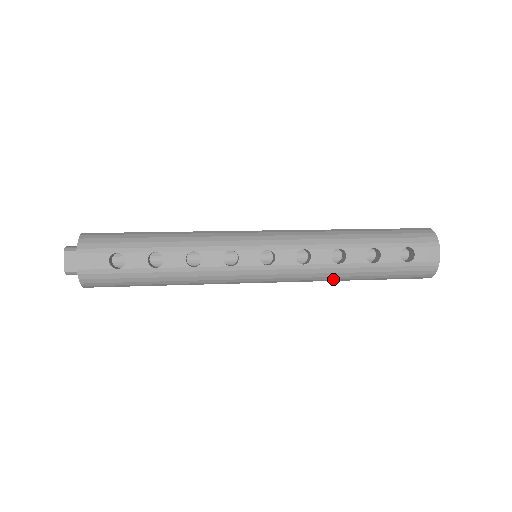
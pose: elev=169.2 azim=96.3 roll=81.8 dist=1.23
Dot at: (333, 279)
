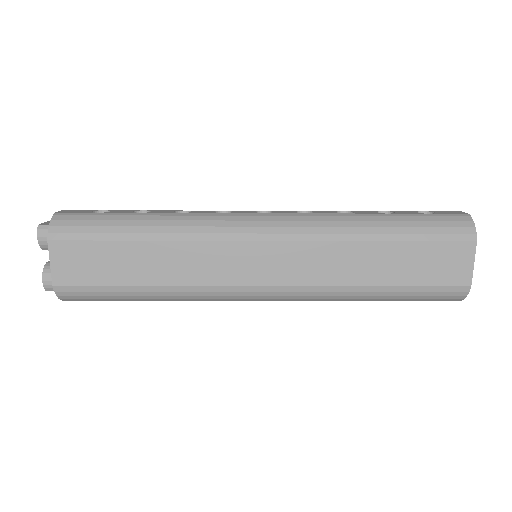
Dot at: (348, 233)
